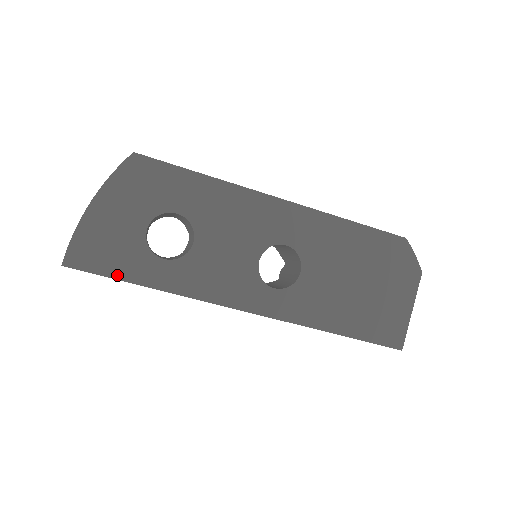
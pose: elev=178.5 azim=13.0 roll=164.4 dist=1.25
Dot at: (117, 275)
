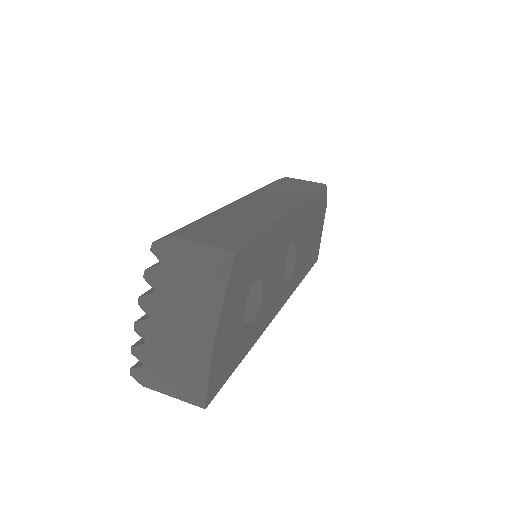
Dot at: (232, 370)
